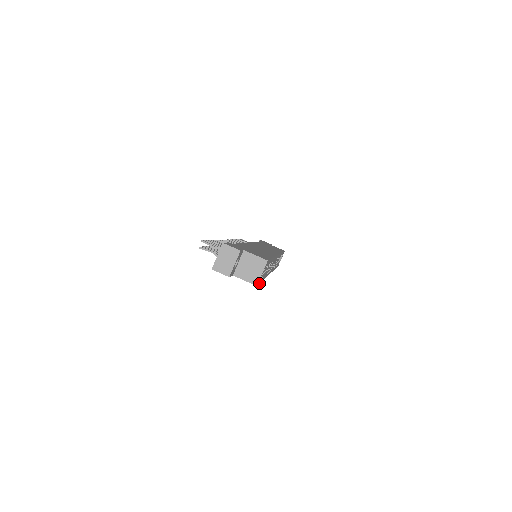
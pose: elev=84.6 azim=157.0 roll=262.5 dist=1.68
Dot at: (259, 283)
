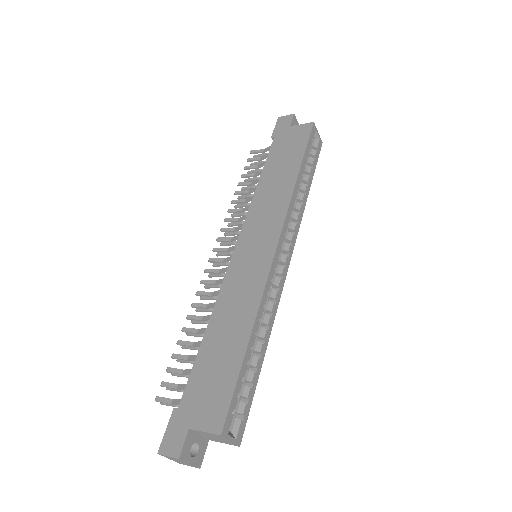
Dot at: (248, 414)
